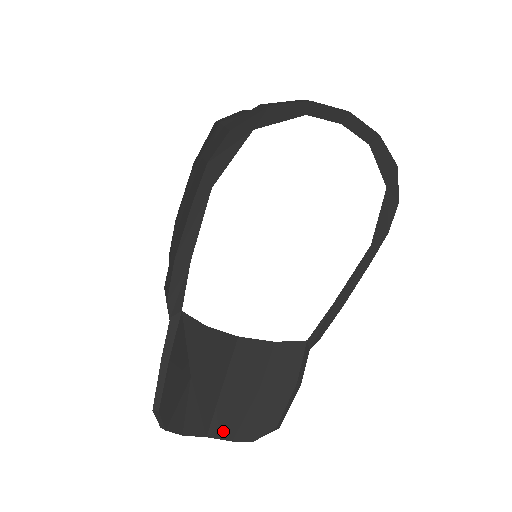
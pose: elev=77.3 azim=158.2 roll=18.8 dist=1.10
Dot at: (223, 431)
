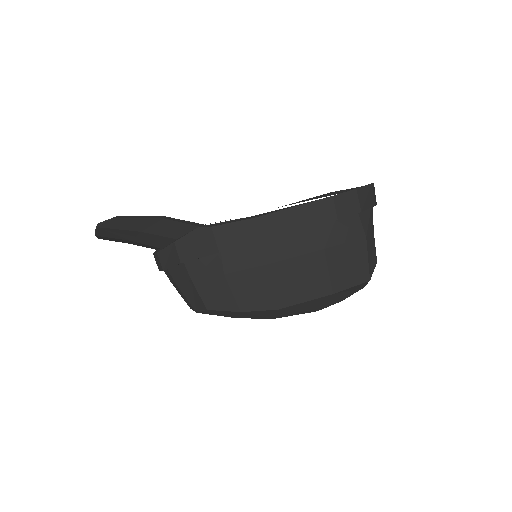
Dot at: occluded
